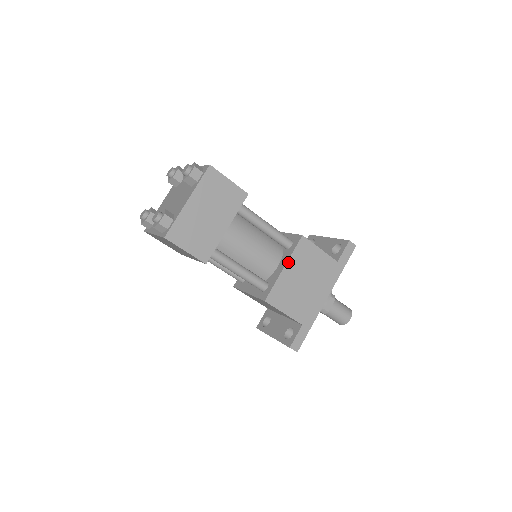
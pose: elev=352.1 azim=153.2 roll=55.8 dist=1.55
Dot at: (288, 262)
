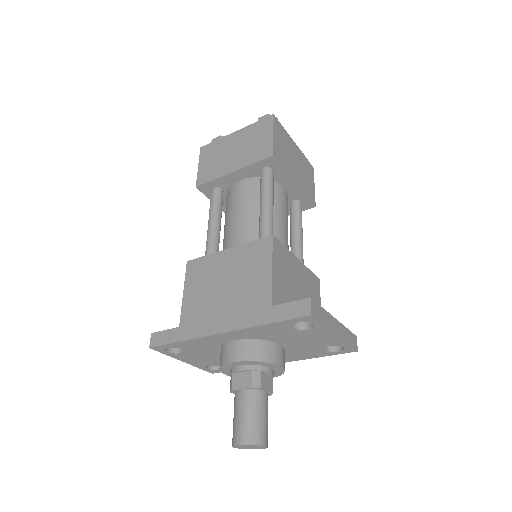
Dot at: (236, 248)
